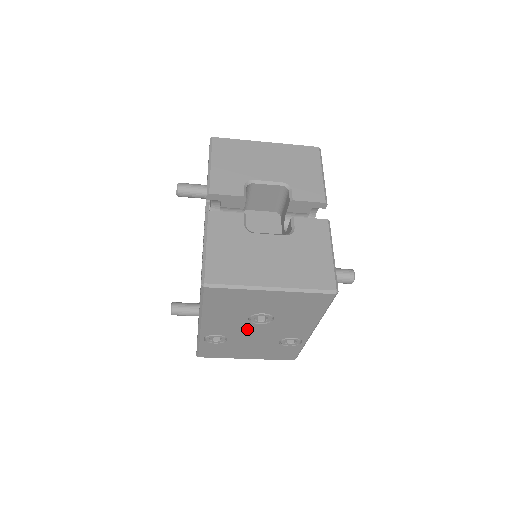
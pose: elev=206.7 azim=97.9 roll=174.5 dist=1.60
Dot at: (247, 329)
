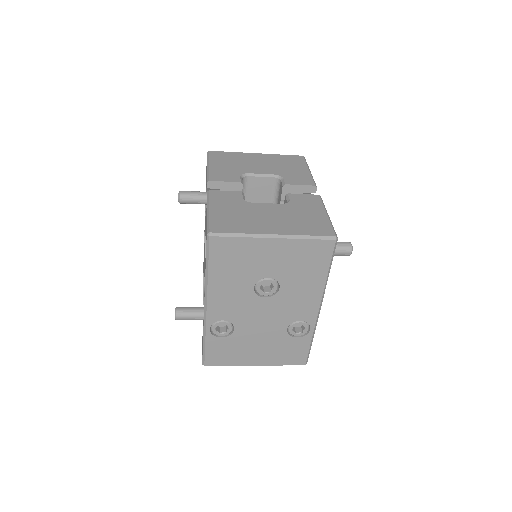
Dot at: (253, 308)
